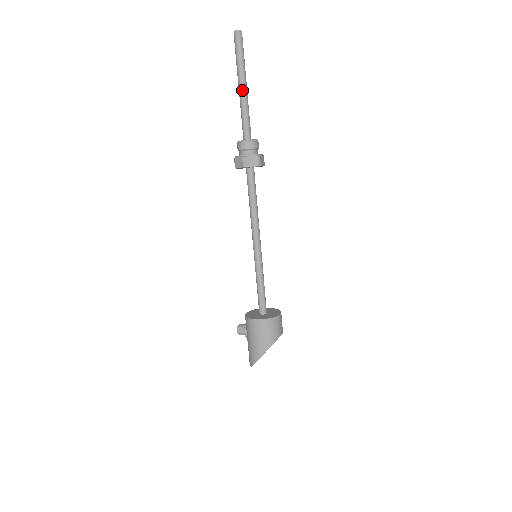
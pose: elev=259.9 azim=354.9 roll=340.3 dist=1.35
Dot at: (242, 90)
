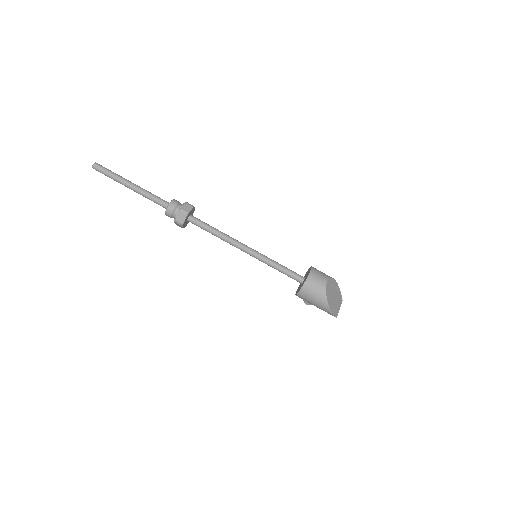
Dot at: (132, 189)
